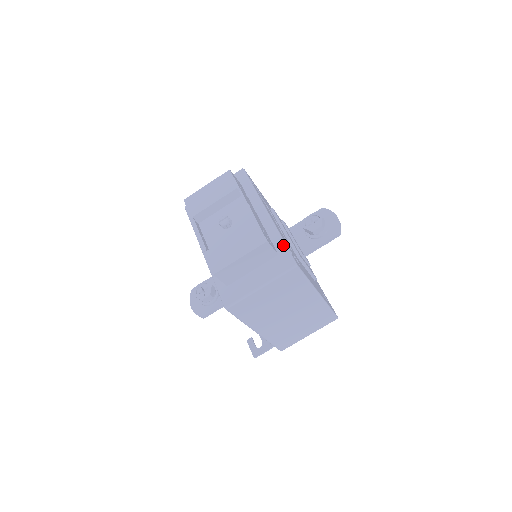
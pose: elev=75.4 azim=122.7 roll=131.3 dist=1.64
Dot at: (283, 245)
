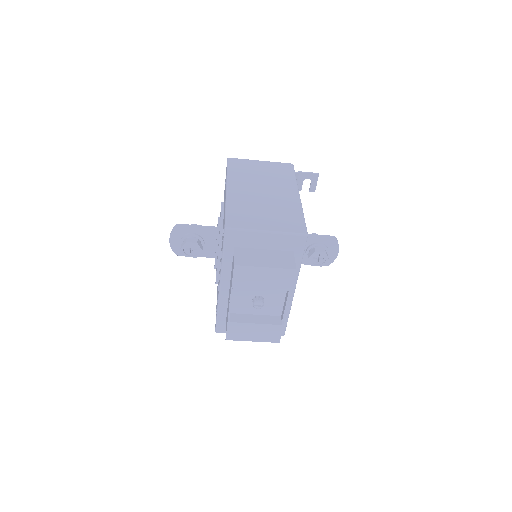
Dot at: (286, 321)
